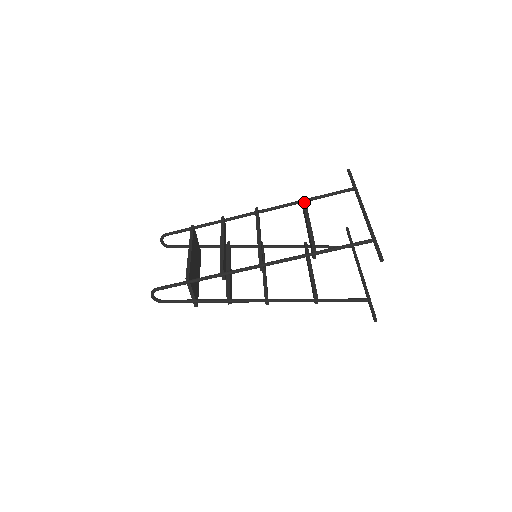
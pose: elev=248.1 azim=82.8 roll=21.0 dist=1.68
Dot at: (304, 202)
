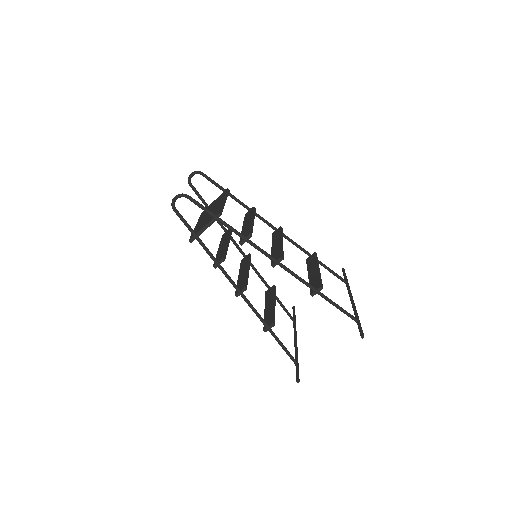
Dot at: occluded
